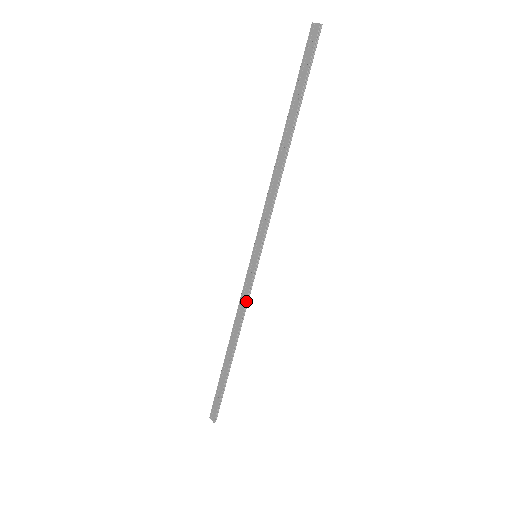
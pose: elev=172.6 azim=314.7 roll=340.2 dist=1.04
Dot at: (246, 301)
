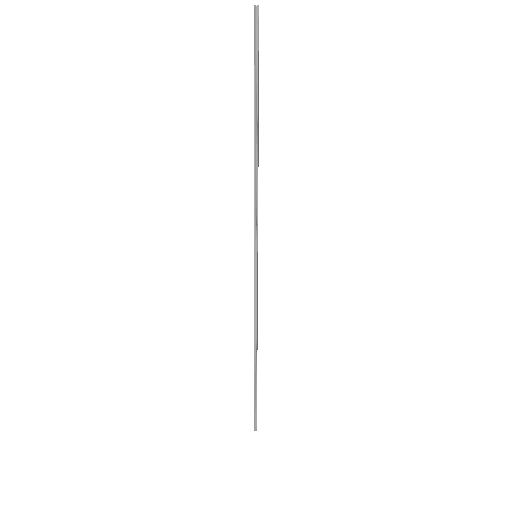
Dot at: (254, 303)
